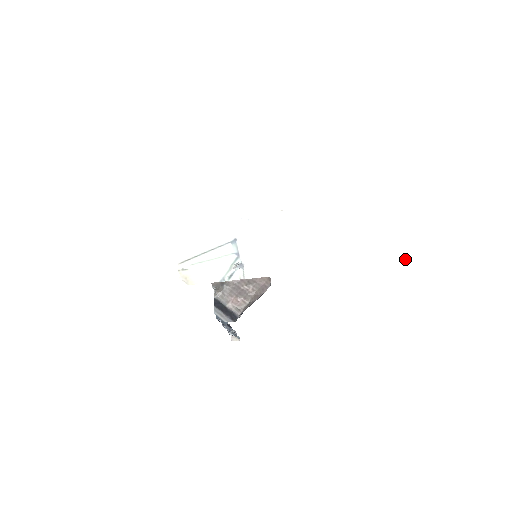
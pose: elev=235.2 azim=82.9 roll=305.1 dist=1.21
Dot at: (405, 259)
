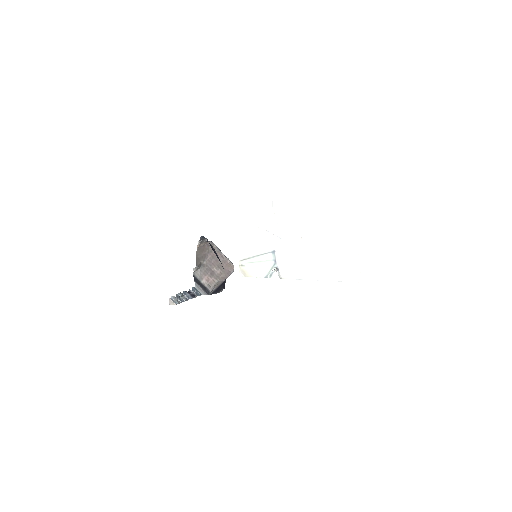
Dot at: (360, 281)
